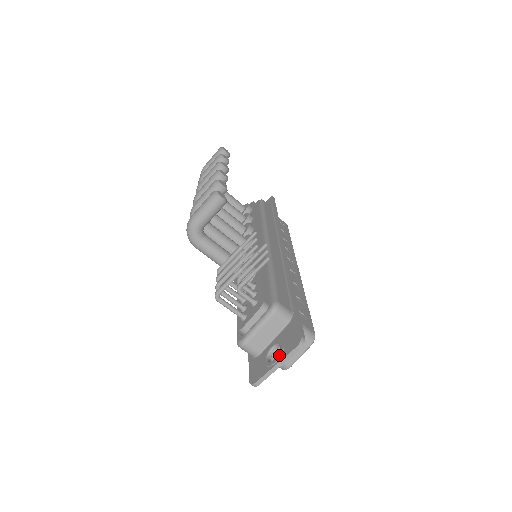
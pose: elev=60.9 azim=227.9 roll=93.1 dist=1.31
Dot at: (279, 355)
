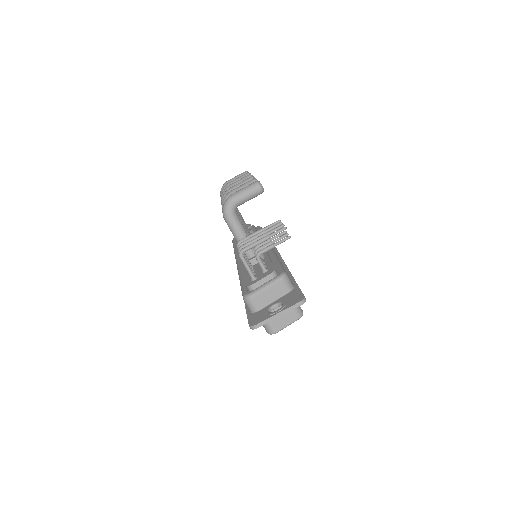
Dot at: (282, 307)
